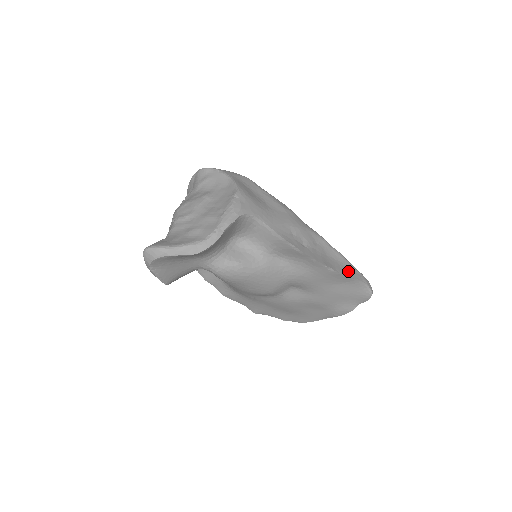
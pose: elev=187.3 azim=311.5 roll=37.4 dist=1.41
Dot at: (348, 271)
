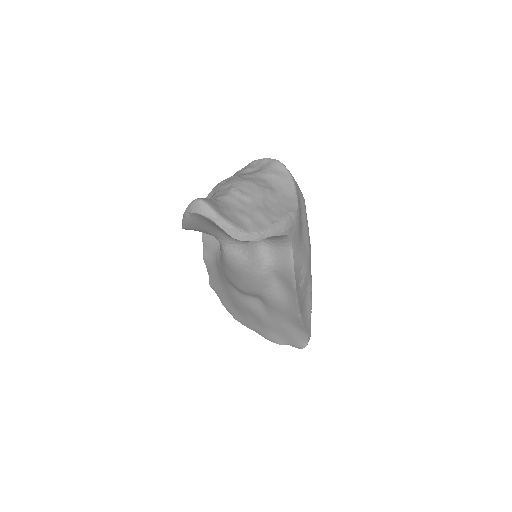
Dot at: (306, 322)
